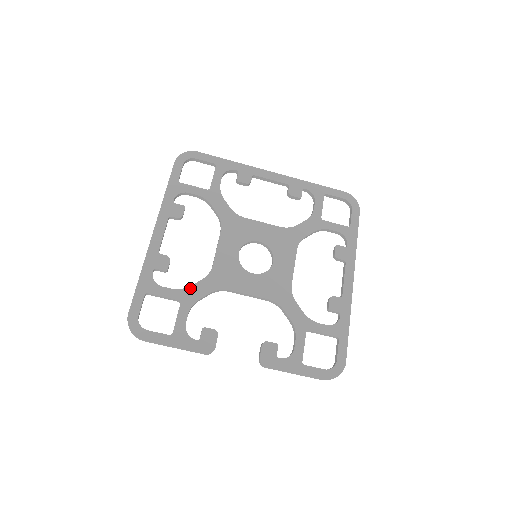
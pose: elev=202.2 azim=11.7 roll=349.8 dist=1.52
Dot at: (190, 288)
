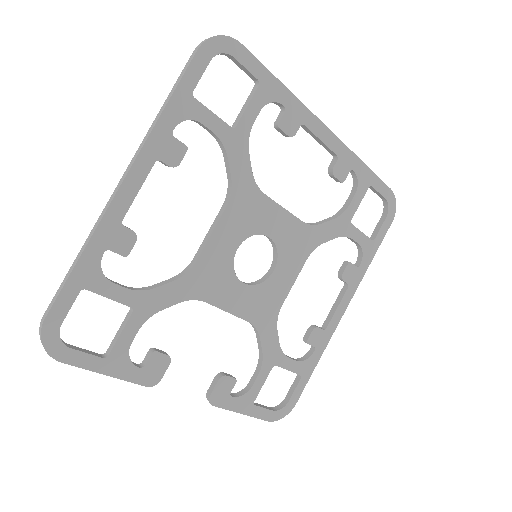
Dot at: (153, 291)
